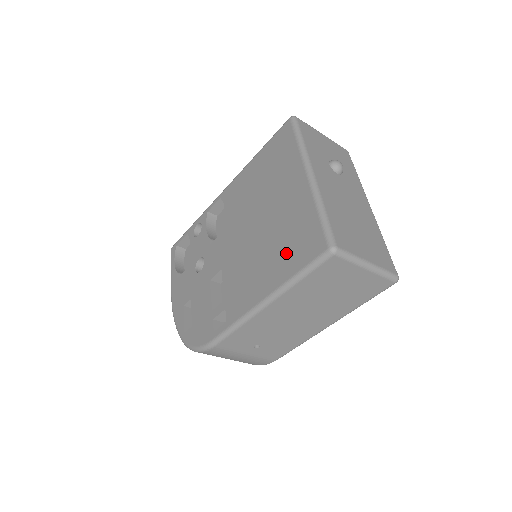
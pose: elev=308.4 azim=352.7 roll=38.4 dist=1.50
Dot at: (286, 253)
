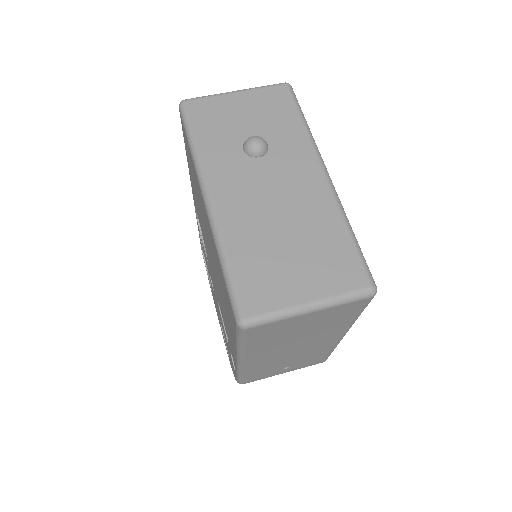
Dot at: (226, 308)
